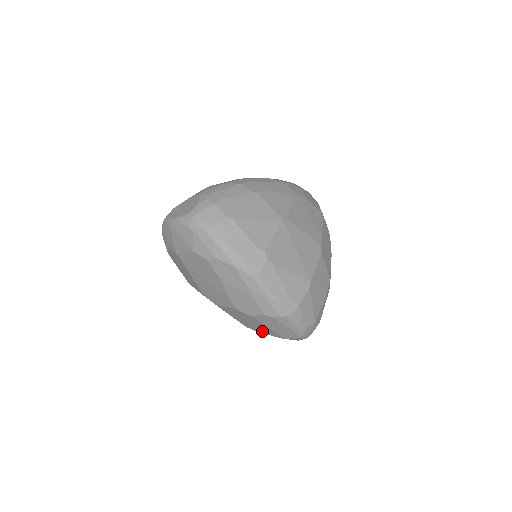
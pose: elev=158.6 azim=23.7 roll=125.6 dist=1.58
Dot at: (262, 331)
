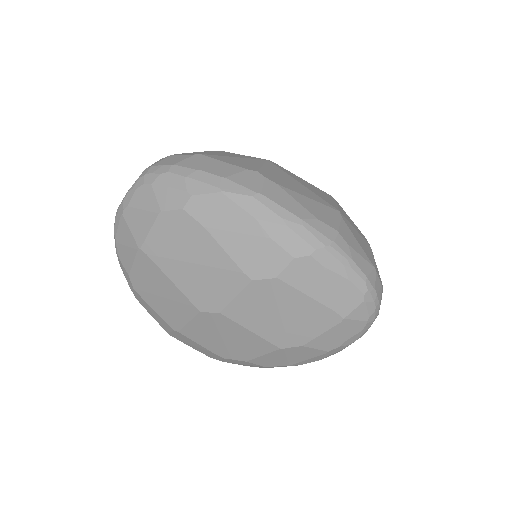
Dot at: (306, 332)
